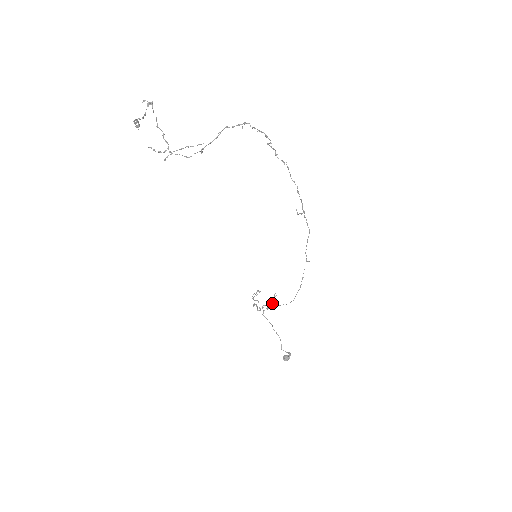
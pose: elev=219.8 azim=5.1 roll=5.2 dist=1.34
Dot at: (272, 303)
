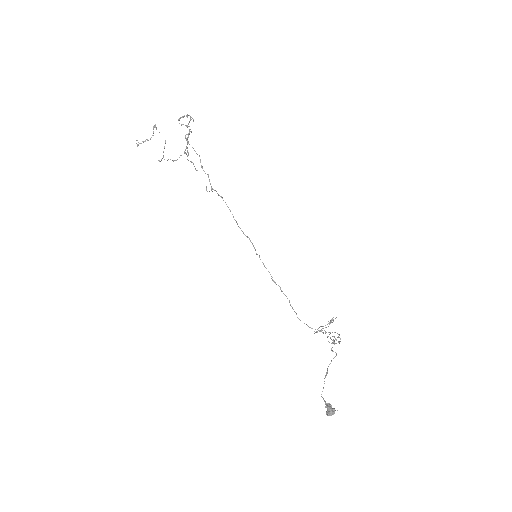
Dot at: (338, 334)
